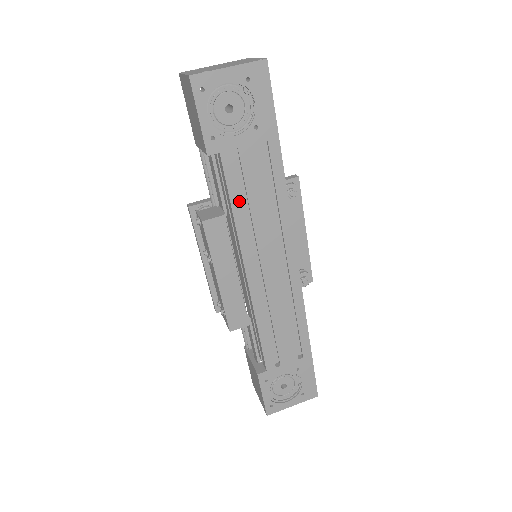
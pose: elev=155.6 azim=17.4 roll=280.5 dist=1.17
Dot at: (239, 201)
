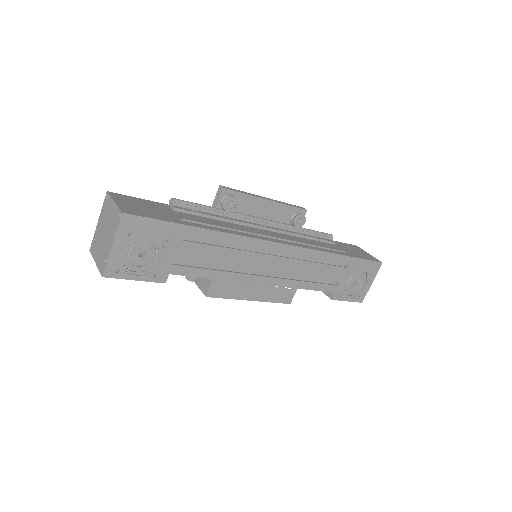
Dot at: (211, 272)
